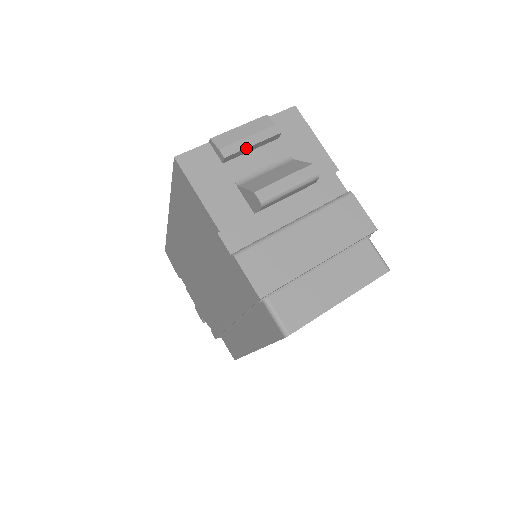
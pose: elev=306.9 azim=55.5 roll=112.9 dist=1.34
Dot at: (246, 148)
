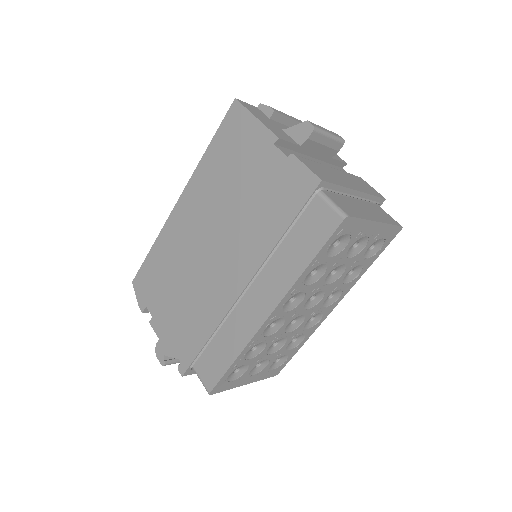
Dot at: (287, 117)
